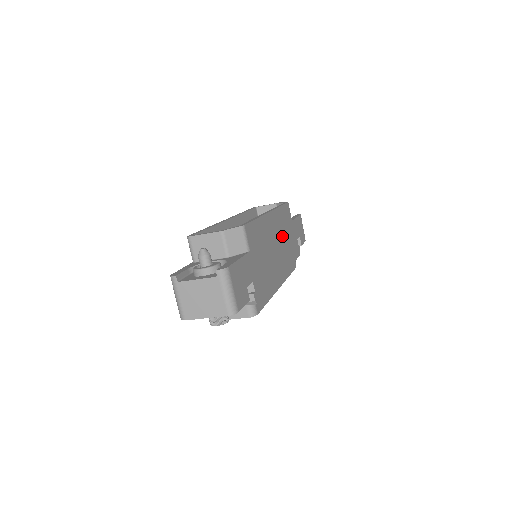
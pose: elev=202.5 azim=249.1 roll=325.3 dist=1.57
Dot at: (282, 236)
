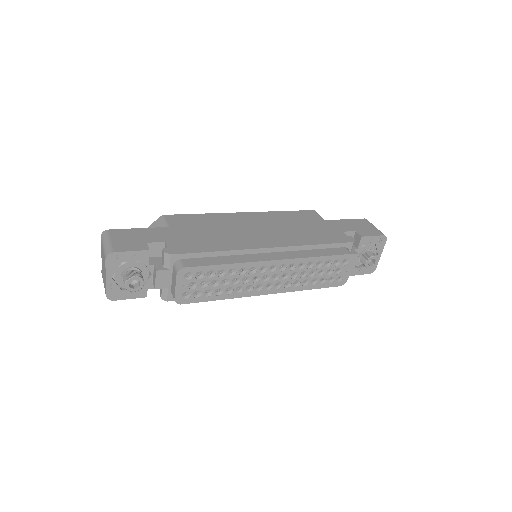
Dot at: (281, 227)
